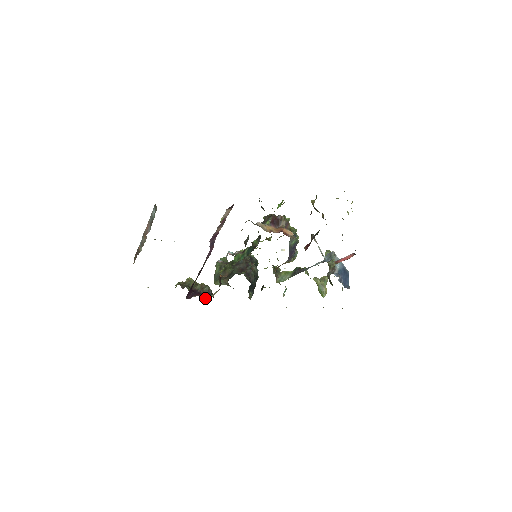
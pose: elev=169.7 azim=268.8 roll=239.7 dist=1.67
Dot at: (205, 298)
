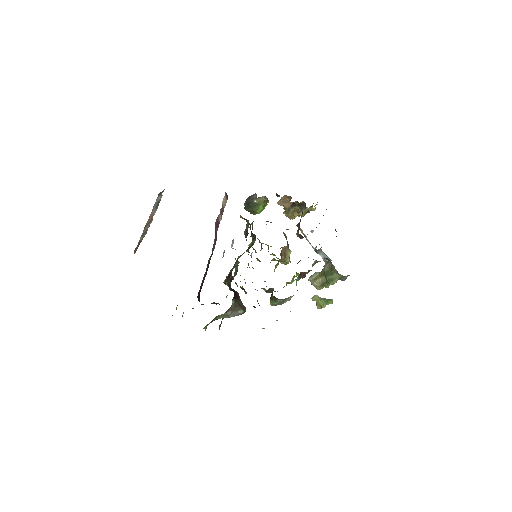
Dot at: occluded
